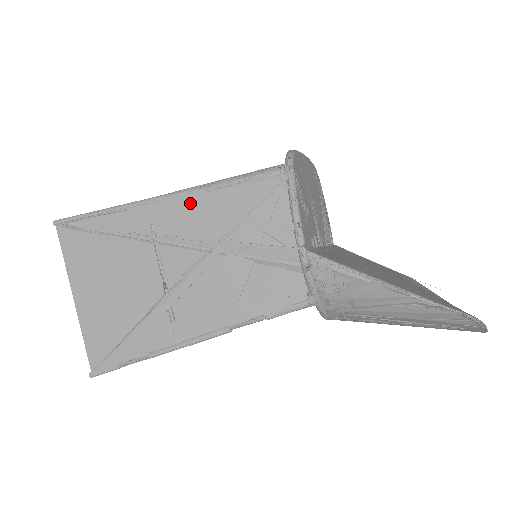
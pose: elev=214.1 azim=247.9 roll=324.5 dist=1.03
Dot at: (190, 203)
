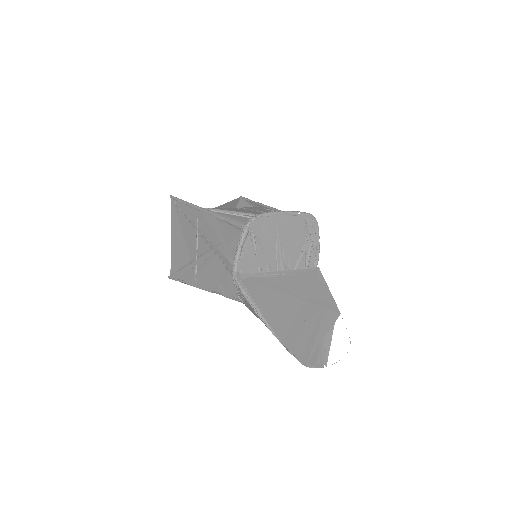
Dot at: (210, 220)
